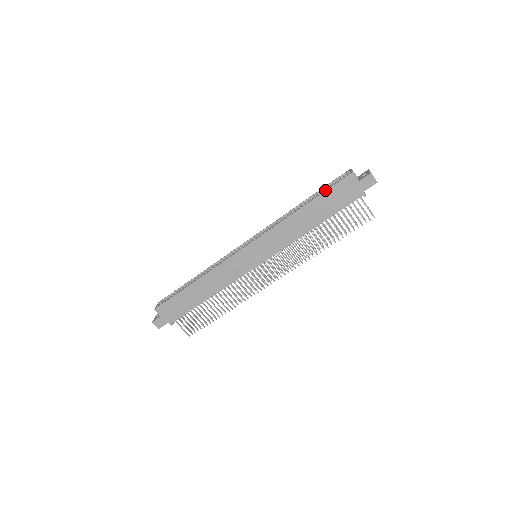
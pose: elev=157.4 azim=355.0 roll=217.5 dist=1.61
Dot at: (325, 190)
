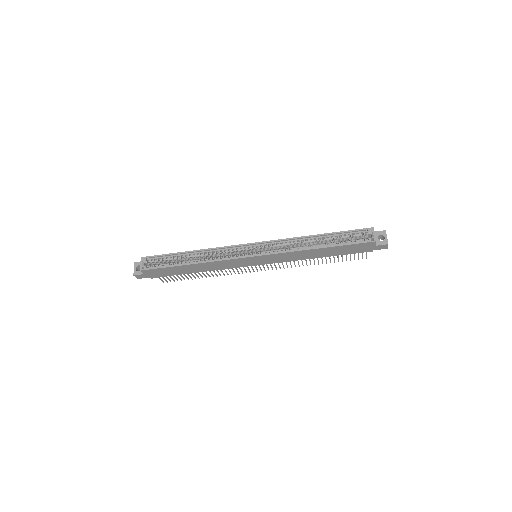
Dot at: (346, 244)
